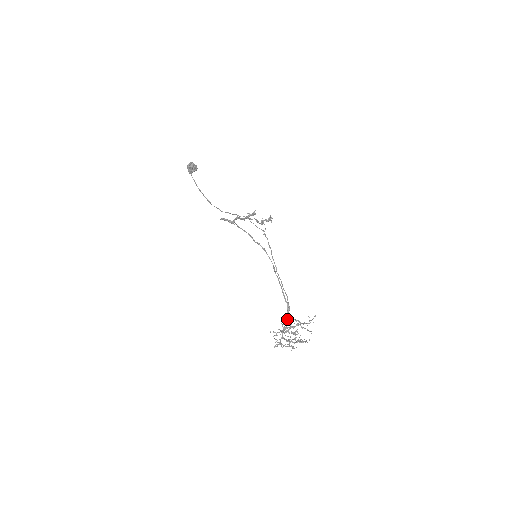
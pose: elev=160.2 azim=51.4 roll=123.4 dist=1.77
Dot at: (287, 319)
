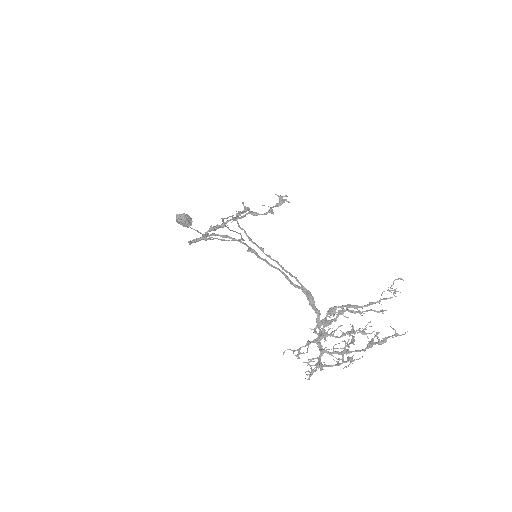
Dot at: occluded
